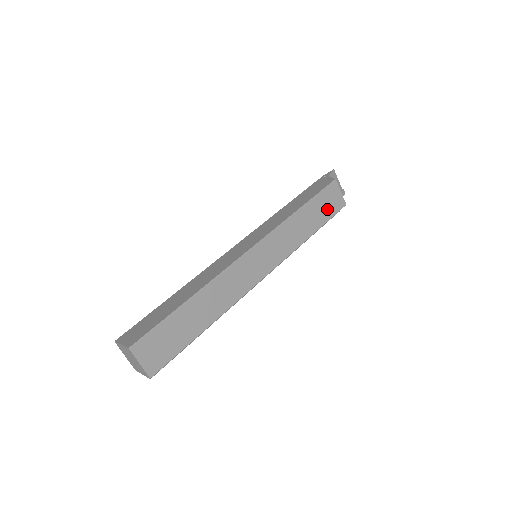
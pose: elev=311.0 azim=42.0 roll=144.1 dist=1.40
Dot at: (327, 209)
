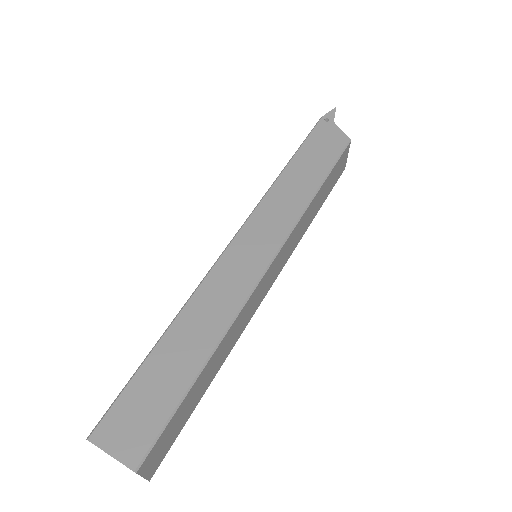
Dot at: (333, 181)
